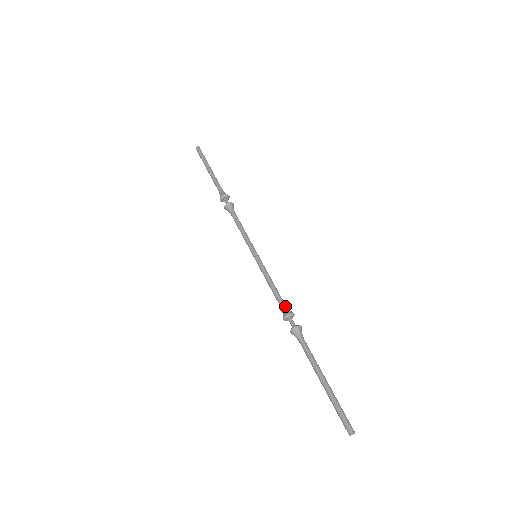
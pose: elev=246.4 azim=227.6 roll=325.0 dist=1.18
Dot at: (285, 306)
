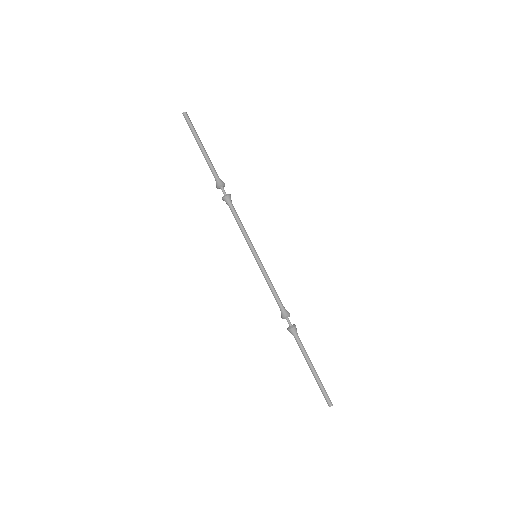
Dot at: (282, 308)
